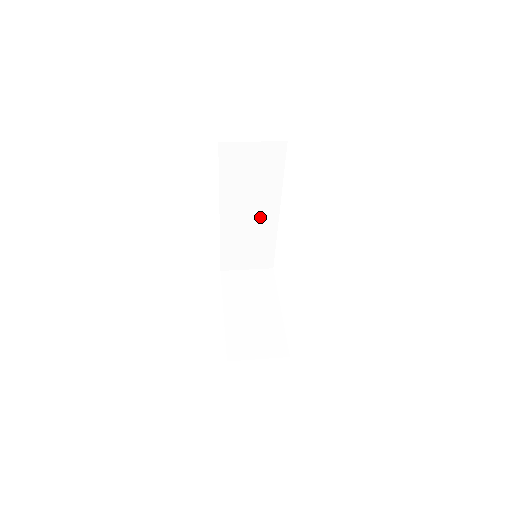
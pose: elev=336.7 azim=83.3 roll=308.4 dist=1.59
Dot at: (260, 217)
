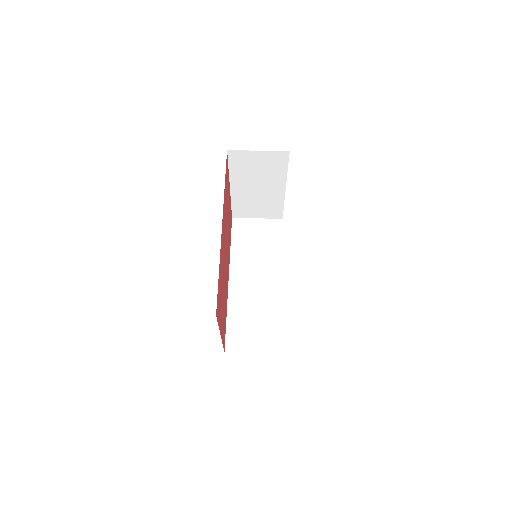
Dot at: occluded
